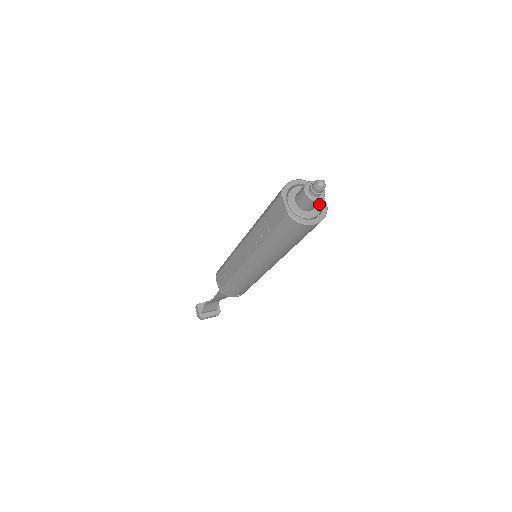
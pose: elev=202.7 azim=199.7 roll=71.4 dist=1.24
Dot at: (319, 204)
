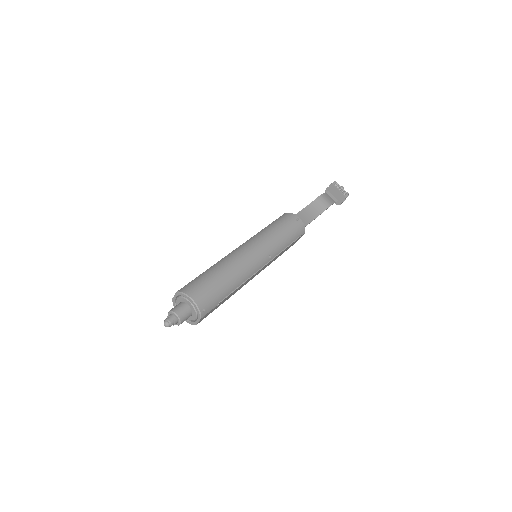
Dot at: (192, 319)
